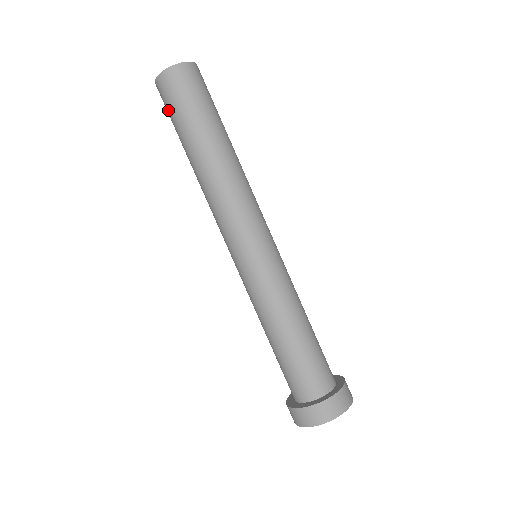
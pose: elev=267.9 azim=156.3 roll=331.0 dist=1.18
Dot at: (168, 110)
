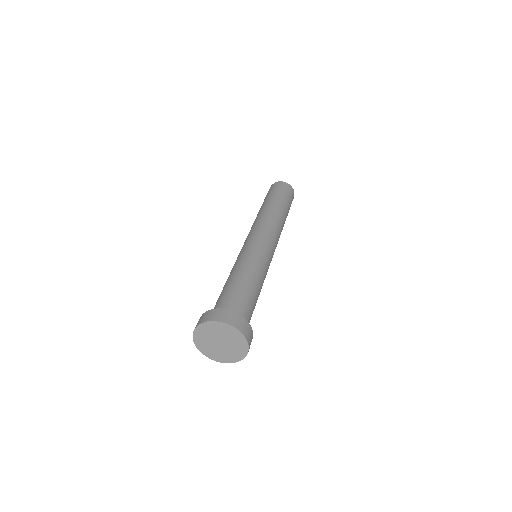
Dot at: occluded
